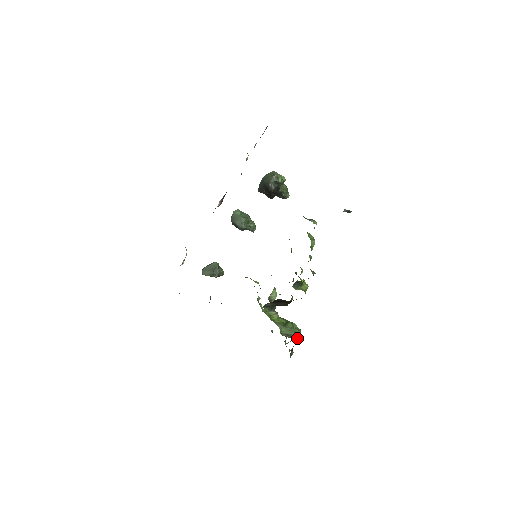
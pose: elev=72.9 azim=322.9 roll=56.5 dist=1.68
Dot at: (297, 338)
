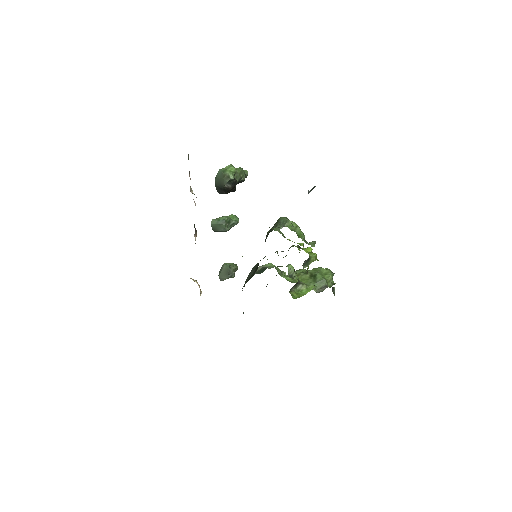
Dot at: occluded
